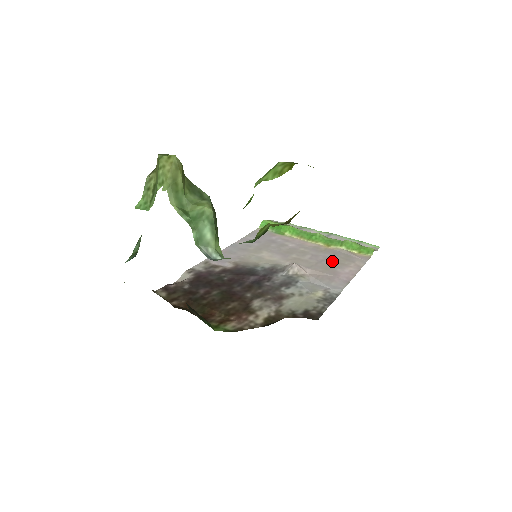
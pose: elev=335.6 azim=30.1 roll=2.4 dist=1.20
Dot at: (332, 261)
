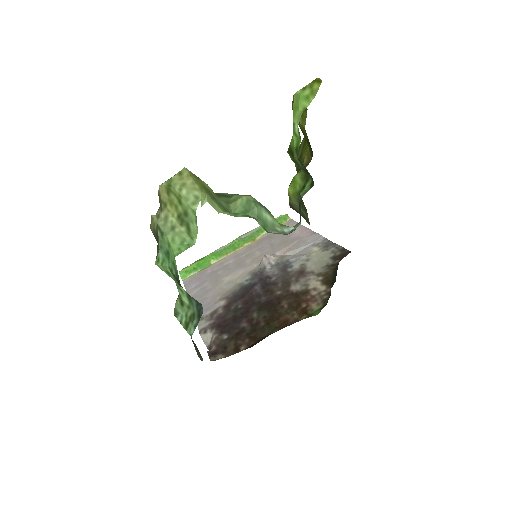
Dot at: (277, 239)
